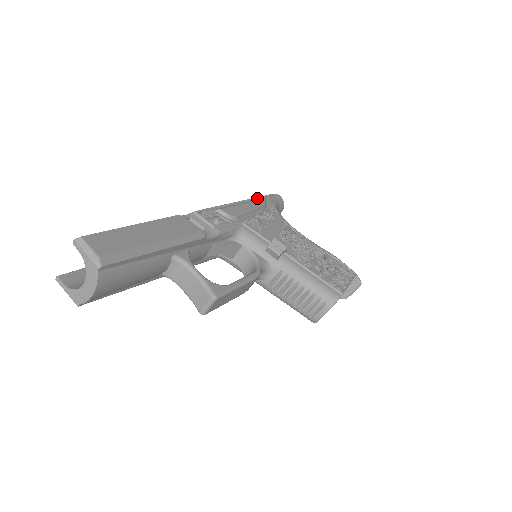
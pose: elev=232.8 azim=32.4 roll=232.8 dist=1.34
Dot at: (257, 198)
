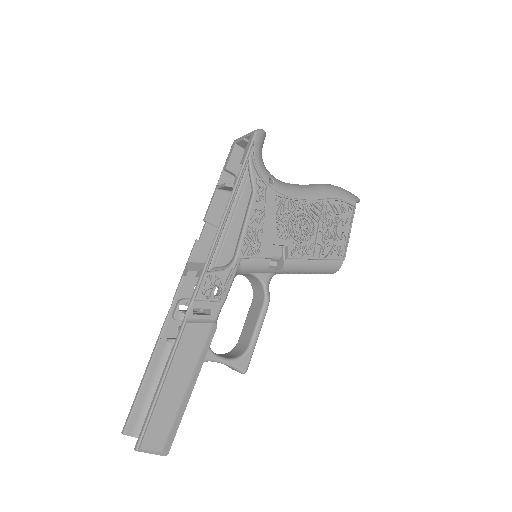
Dot at: (240, 183)
